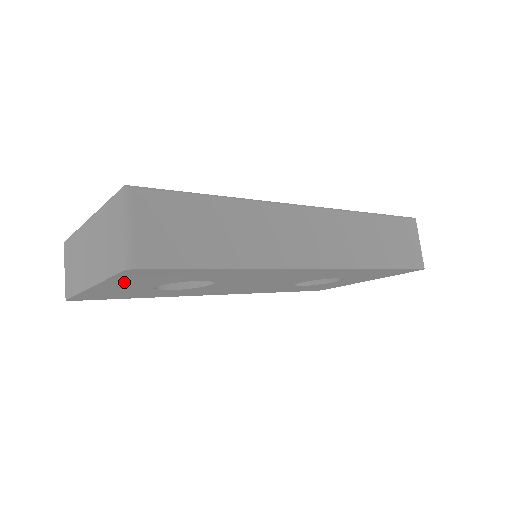
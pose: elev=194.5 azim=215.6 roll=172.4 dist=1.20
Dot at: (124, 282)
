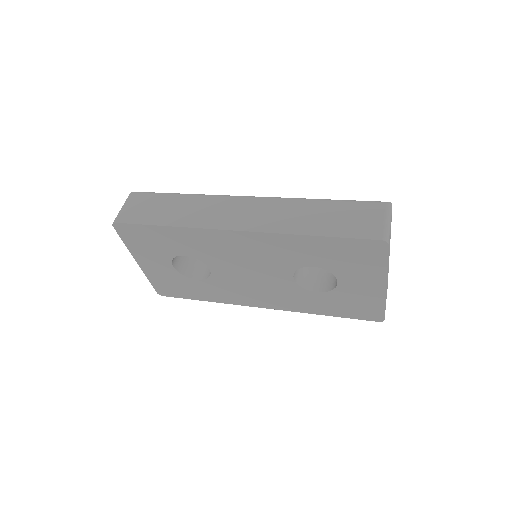
Dot at: (141, 252)
